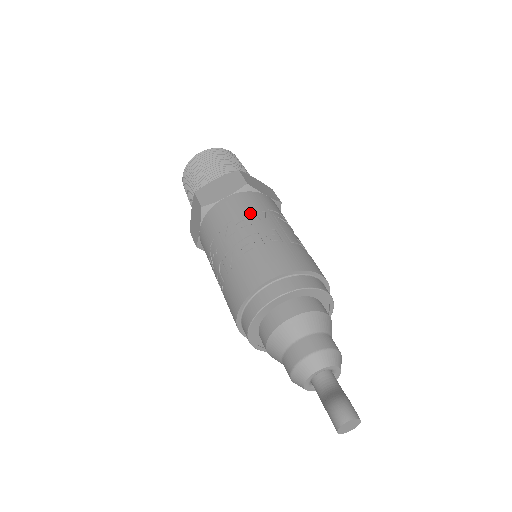
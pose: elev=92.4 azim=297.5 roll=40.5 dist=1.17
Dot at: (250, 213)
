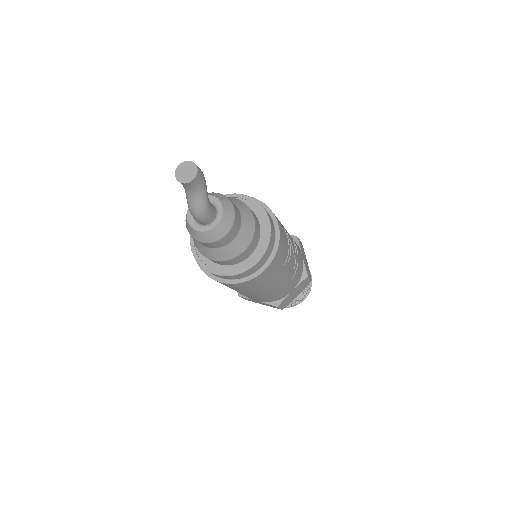
Dot at: occluded
